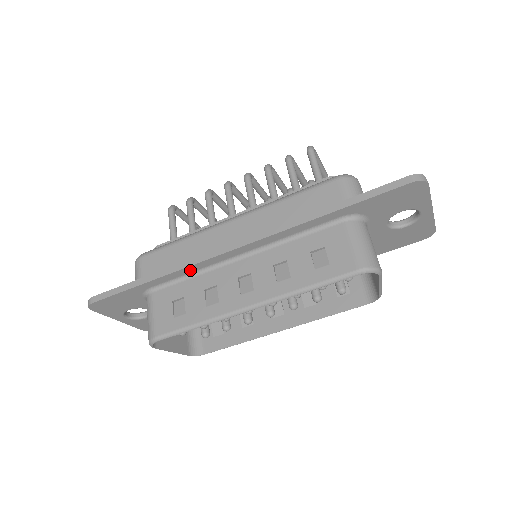
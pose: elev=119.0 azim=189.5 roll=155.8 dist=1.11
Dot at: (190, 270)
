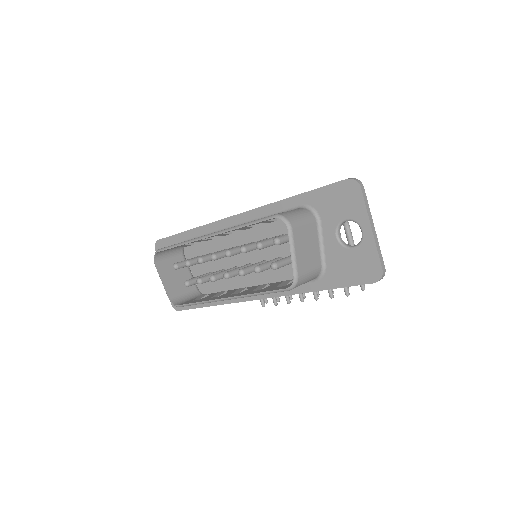
Dot at: (209, 229)
